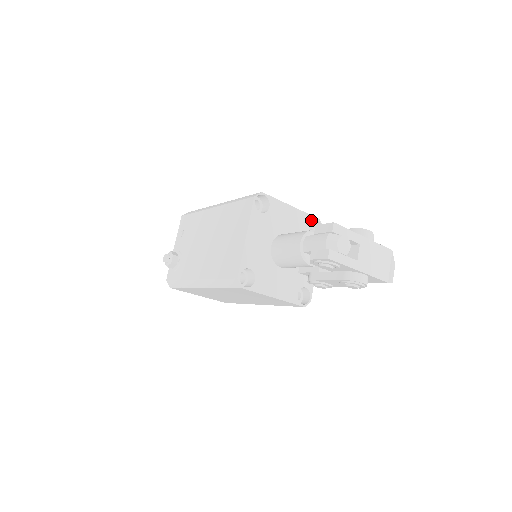
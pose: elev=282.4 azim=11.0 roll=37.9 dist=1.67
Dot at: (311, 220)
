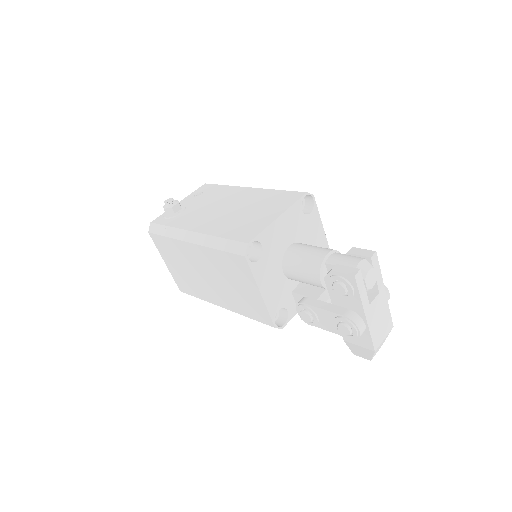
Dot at: occluded
